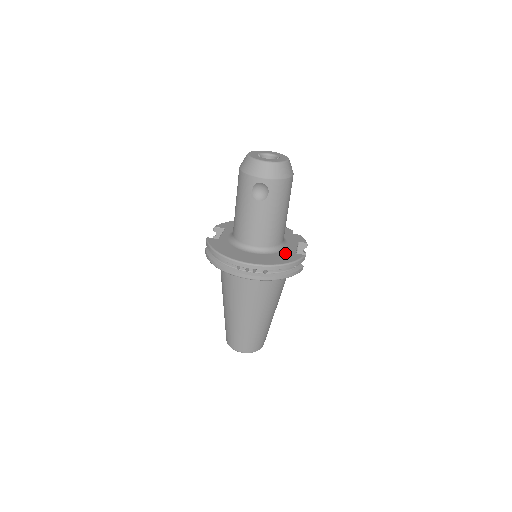
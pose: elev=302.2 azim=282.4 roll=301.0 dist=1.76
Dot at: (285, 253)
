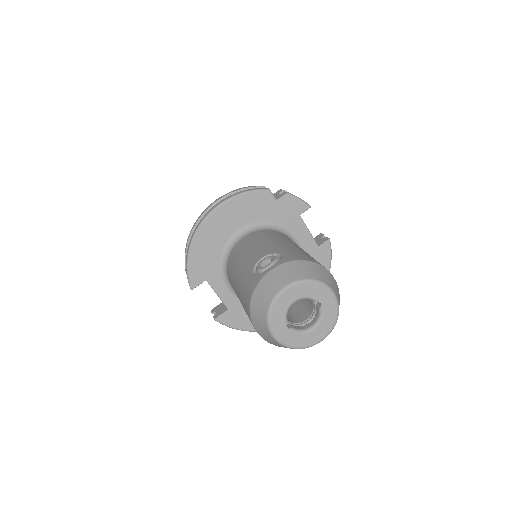
Dot at: occluded
